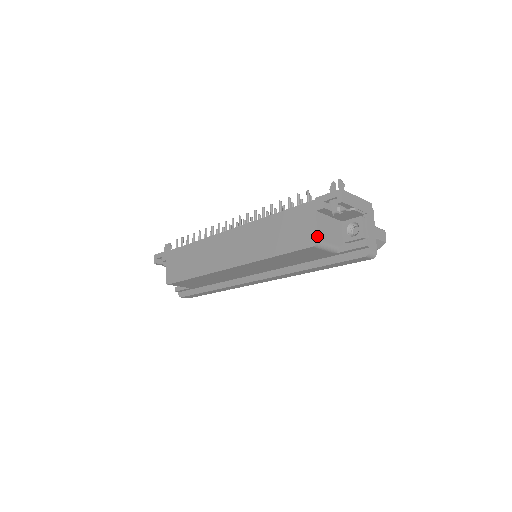
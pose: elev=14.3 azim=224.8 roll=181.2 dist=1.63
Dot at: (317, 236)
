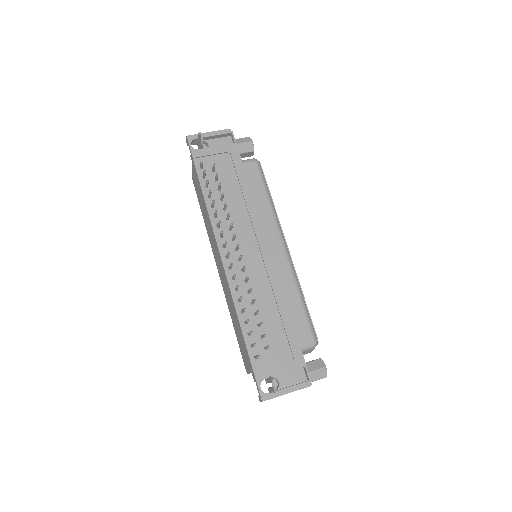
Dot at: occluded
